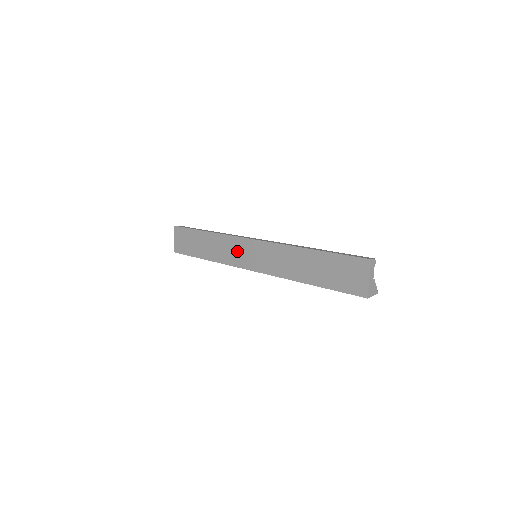
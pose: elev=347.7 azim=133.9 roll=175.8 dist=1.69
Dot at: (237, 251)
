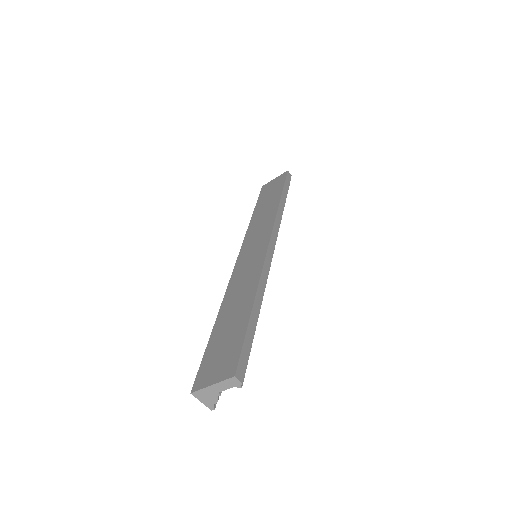
Dot at: (258, 234)
